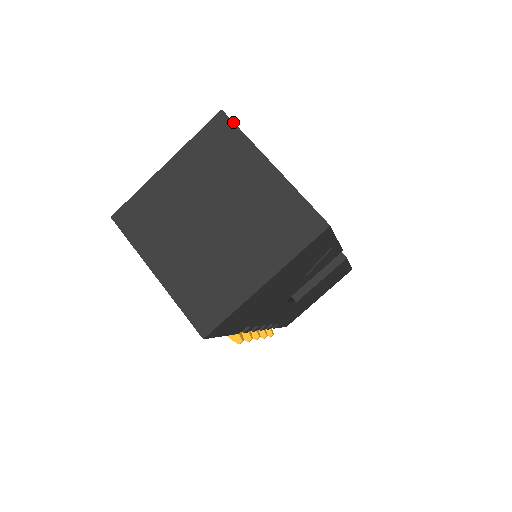
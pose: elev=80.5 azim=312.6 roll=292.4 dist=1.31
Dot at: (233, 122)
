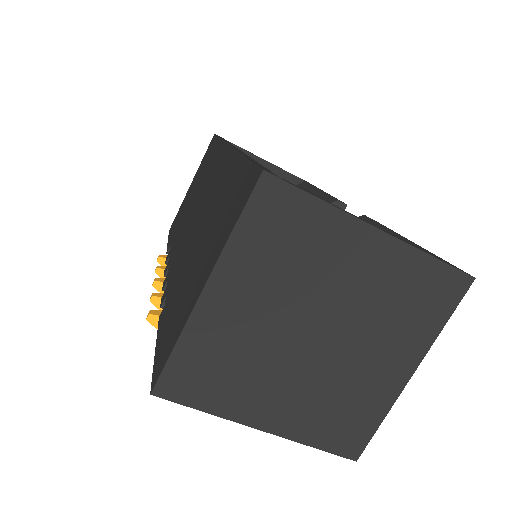
Dot at: (292, 185)
